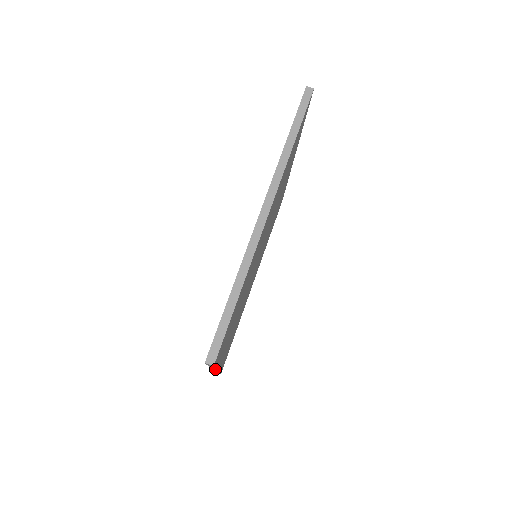
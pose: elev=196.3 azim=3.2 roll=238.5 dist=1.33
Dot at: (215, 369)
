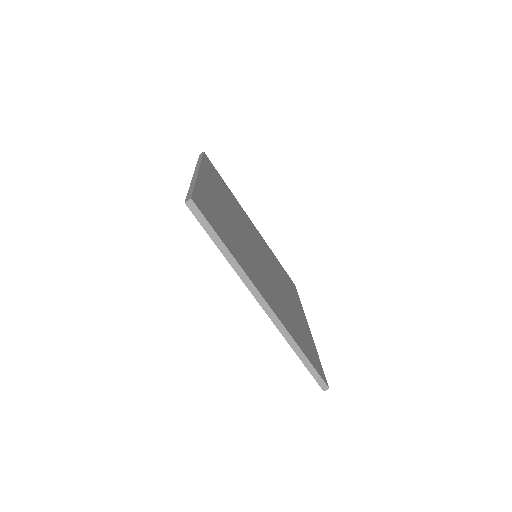
Dot at: occluded
